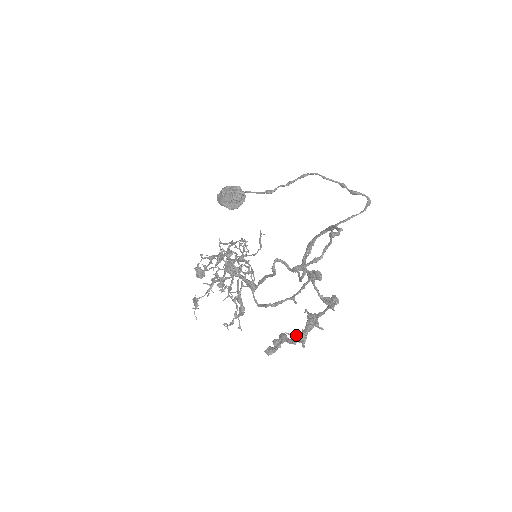
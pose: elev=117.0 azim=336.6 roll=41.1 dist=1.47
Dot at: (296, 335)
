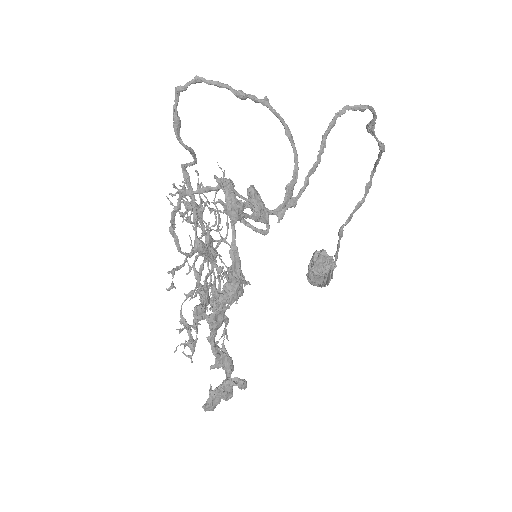
Dot at: occluded
